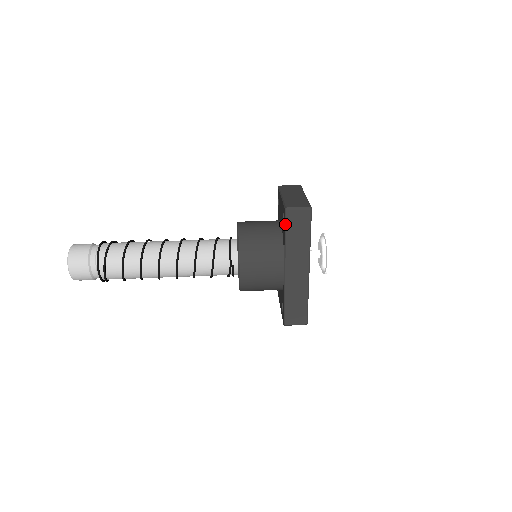
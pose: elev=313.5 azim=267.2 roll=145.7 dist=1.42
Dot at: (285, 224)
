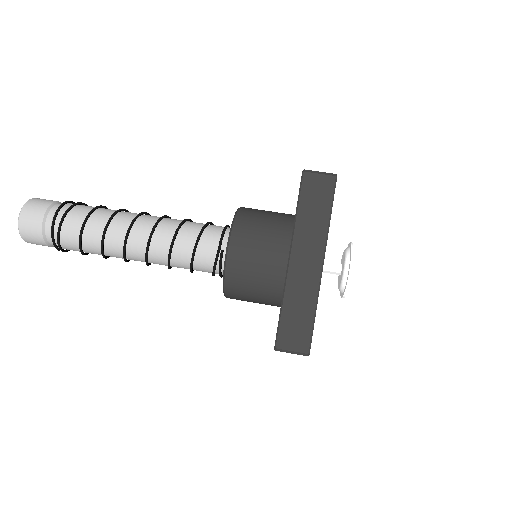
Dot at: (299, 190)
